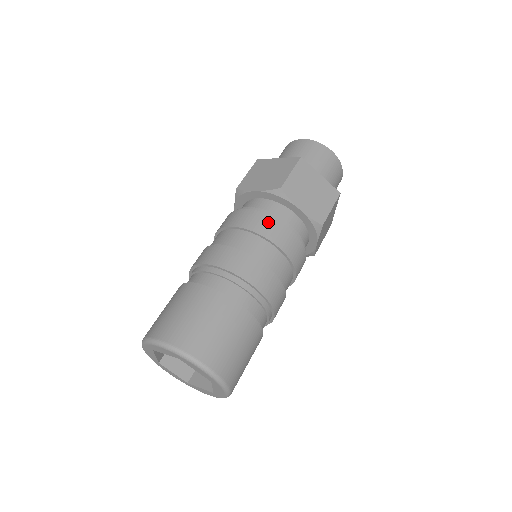
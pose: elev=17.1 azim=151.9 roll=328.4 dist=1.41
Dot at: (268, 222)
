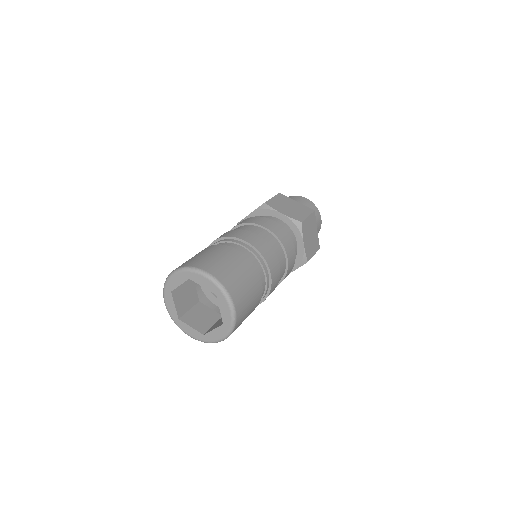
Dot at: (257, 218)
